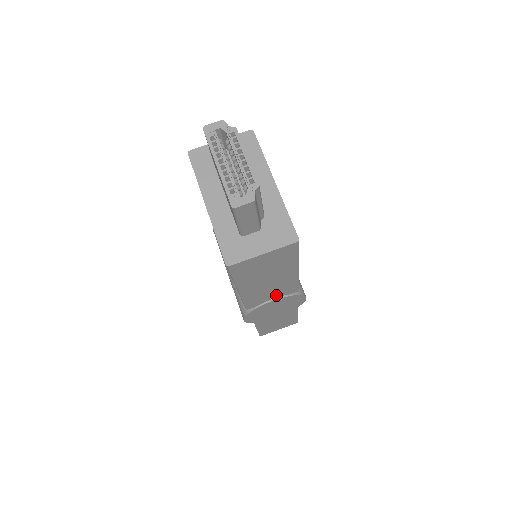
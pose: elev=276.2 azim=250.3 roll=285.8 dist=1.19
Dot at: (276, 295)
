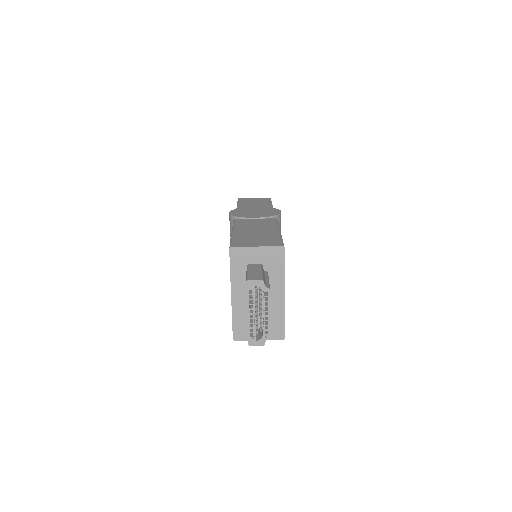
Dot at: occluded
